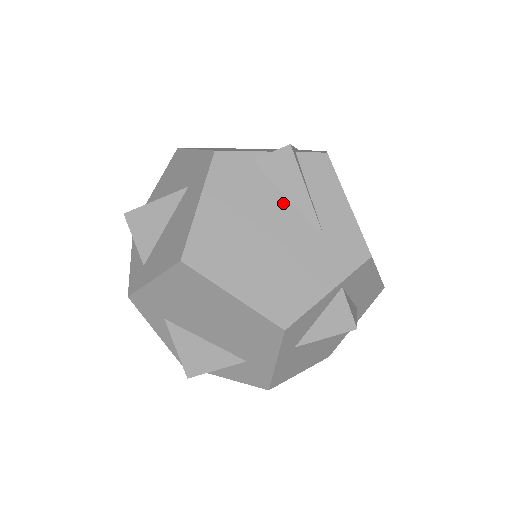
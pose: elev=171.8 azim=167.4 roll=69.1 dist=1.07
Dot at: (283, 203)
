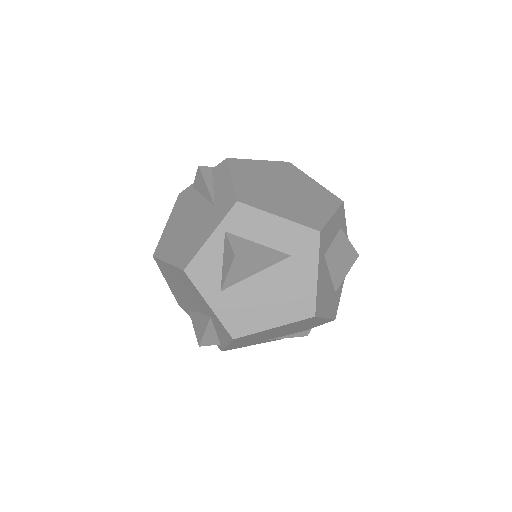
Dot at: (200, 200)
